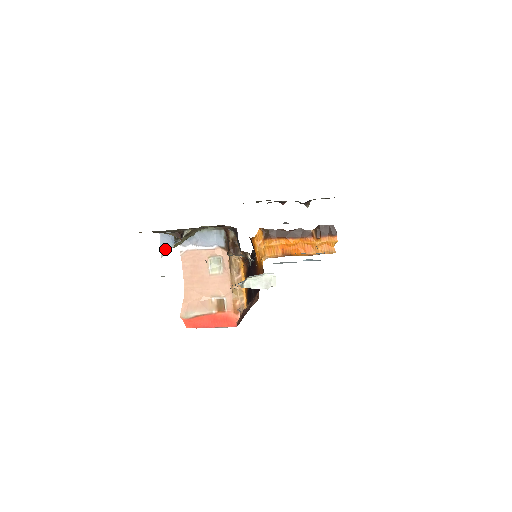
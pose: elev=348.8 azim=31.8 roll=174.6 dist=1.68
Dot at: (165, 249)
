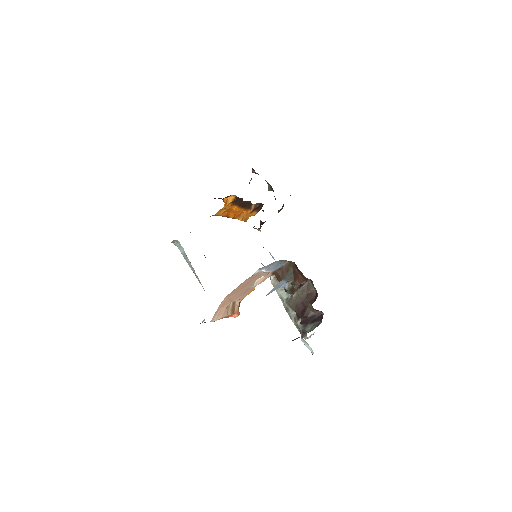
Dot at: occluded
